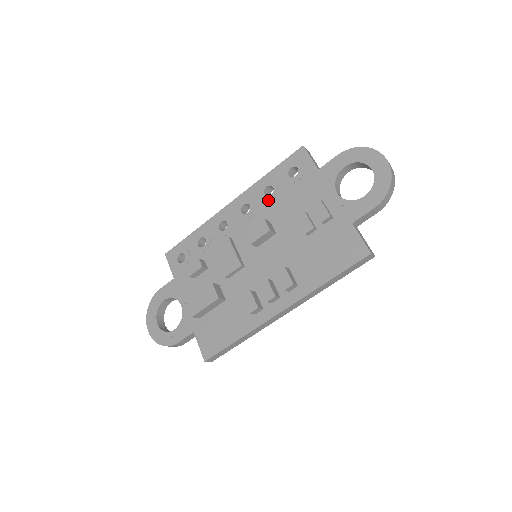
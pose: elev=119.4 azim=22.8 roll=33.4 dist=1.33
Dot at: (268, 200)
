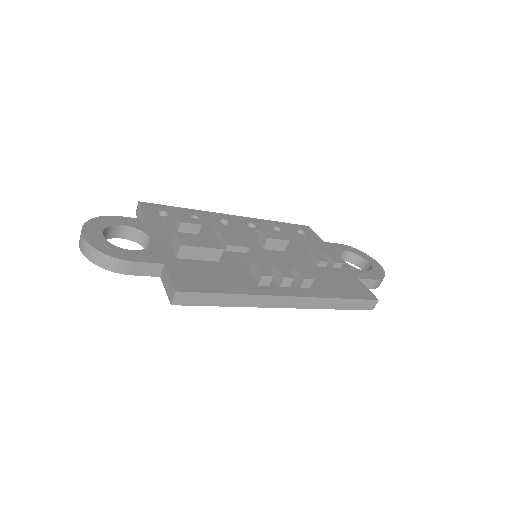
Dot at: occluded
